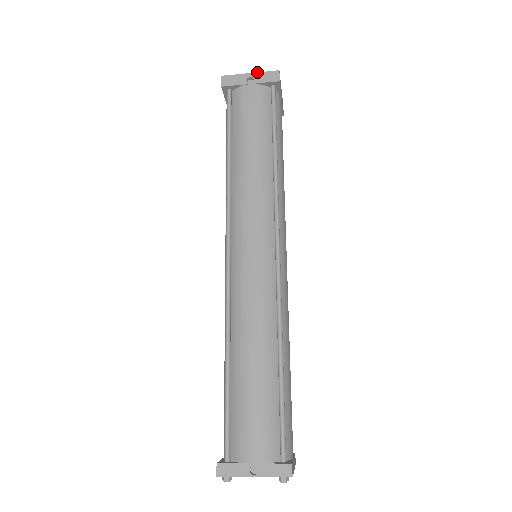
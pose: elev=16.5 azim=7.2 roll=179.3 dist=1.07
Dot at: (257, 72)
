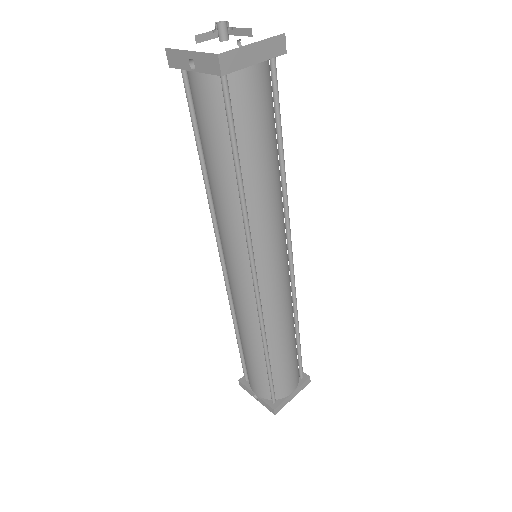
Dot at: occluded
